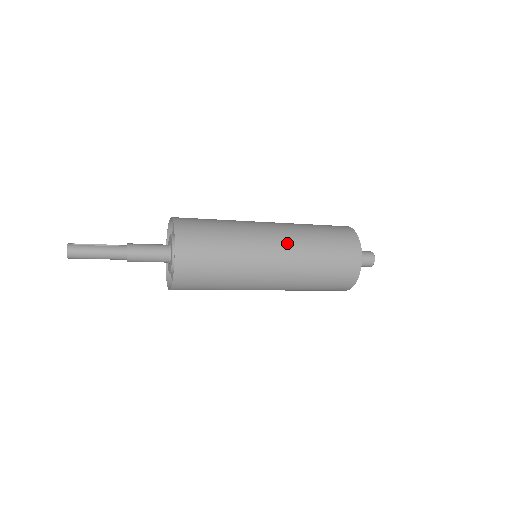
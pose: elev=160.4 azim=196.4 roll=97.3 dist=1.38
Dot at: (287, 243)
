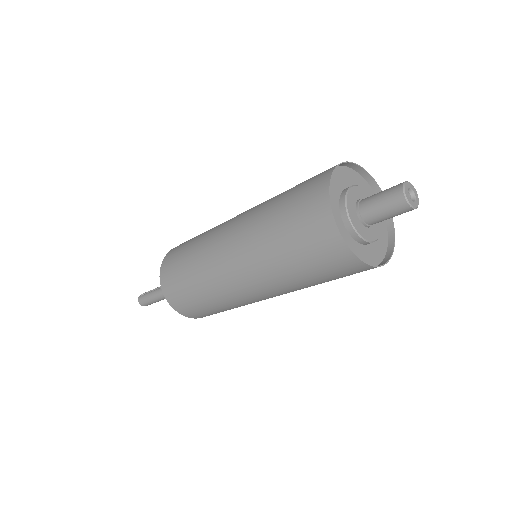
Dot at: (240, 248)
